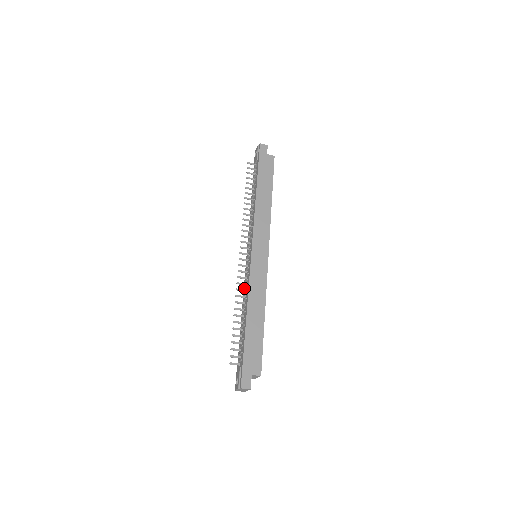
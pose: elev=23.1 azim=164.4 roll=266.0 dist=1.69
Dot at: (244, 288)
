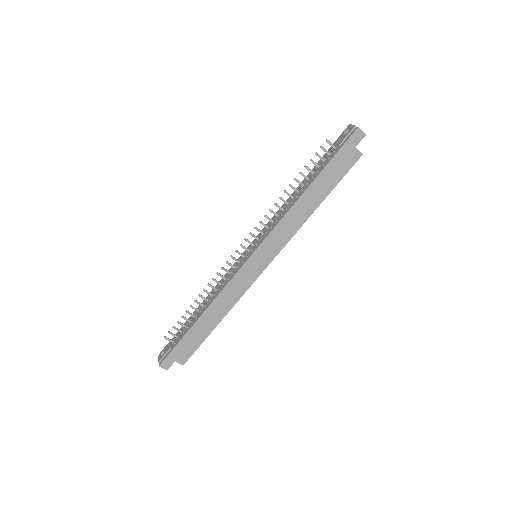
Dot at: (222, 280)
